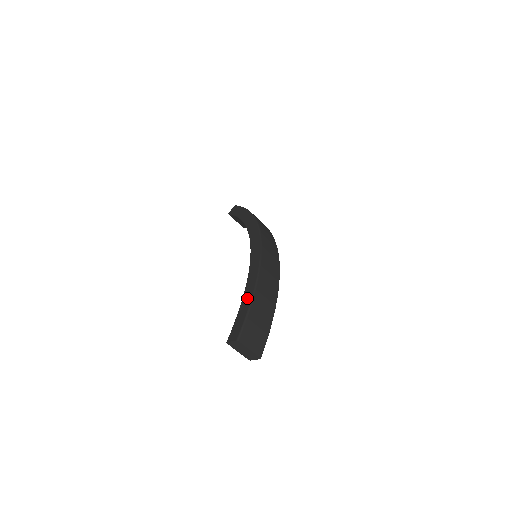
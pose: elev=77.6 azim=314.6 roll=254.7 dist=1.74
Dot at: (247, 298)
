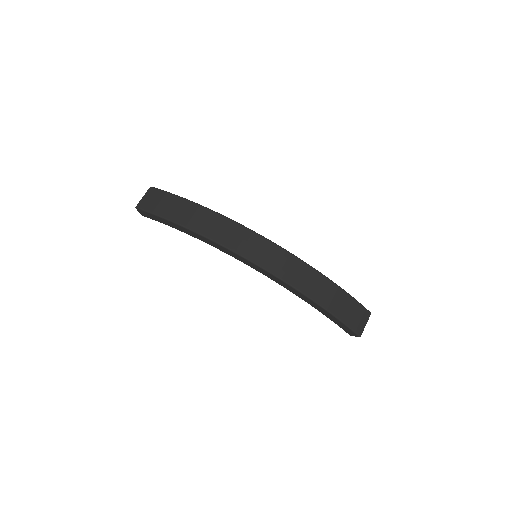
Dot at: (326, 314)
